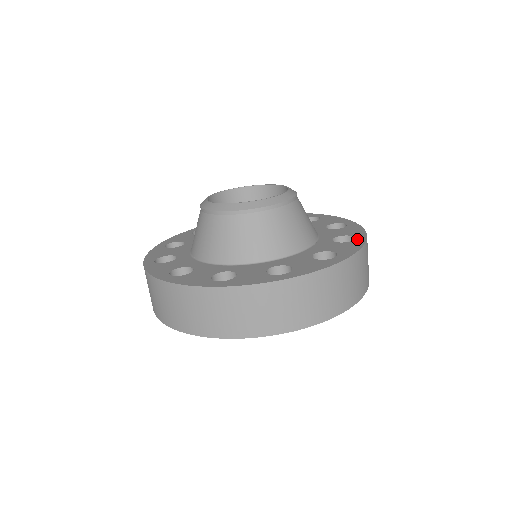
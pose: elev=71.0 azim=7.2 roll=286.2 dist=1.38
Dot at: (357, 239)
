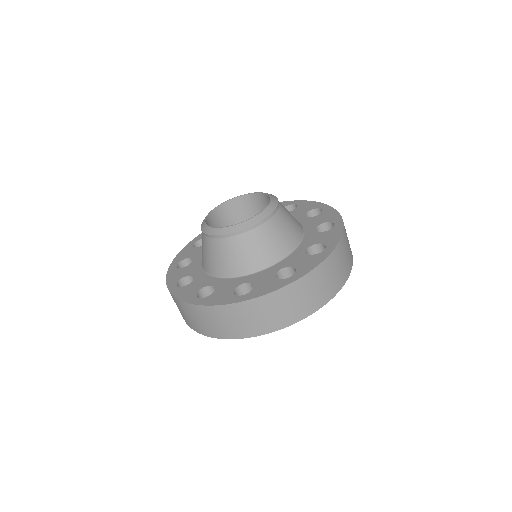
Dot at: (336, 225)
